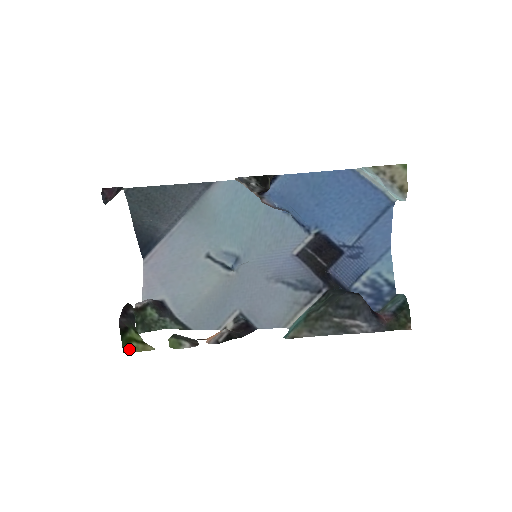
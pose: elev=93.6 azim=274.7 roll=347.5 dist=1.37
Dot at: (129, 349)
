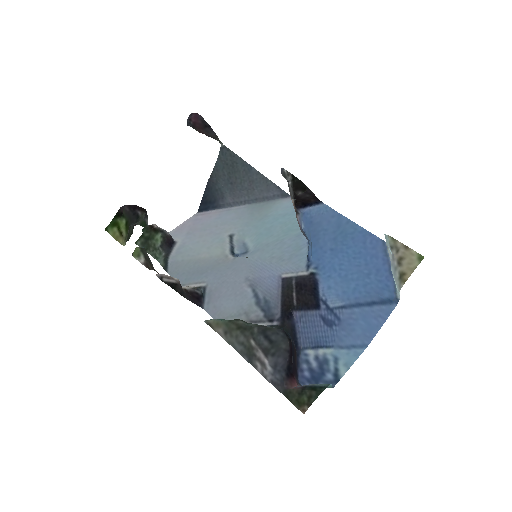
Dot at: (110, 230)
